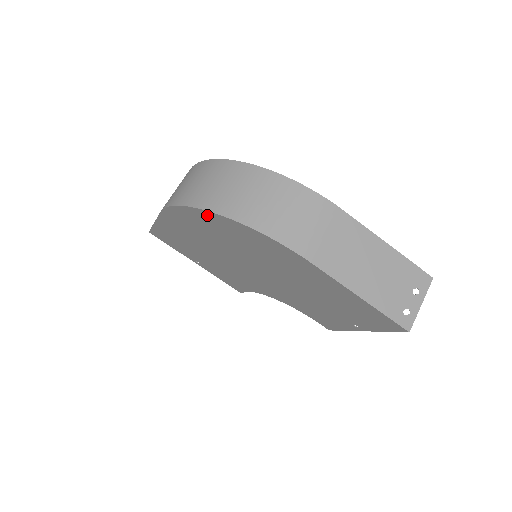
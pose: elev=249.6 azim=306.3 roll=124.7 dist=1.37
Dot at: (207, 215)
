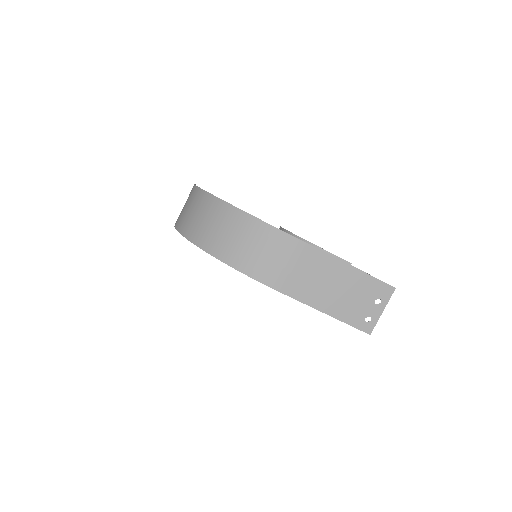
Dot at: occluded
